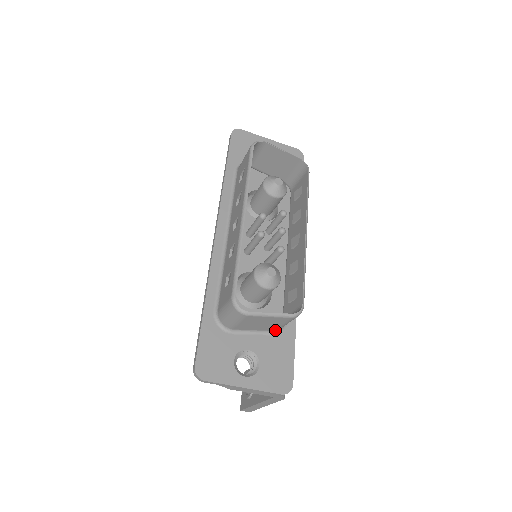
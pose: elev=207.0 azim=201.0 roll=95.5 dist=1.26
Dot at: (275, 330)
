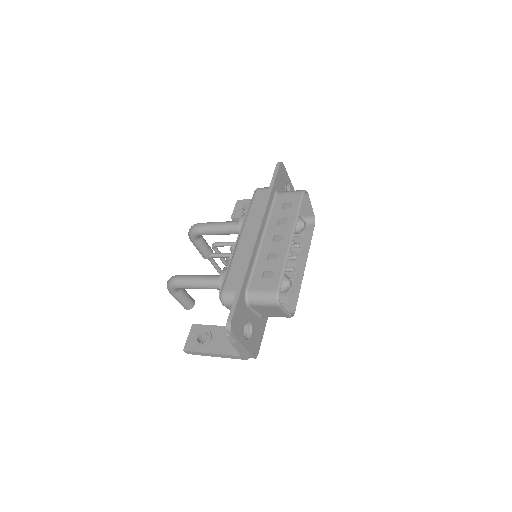
Dot at: (263, 316)
